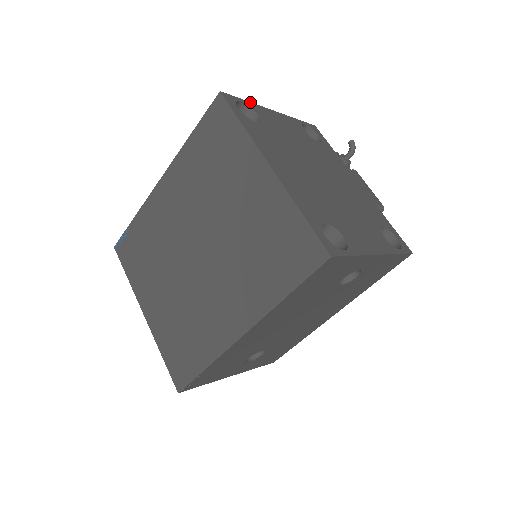
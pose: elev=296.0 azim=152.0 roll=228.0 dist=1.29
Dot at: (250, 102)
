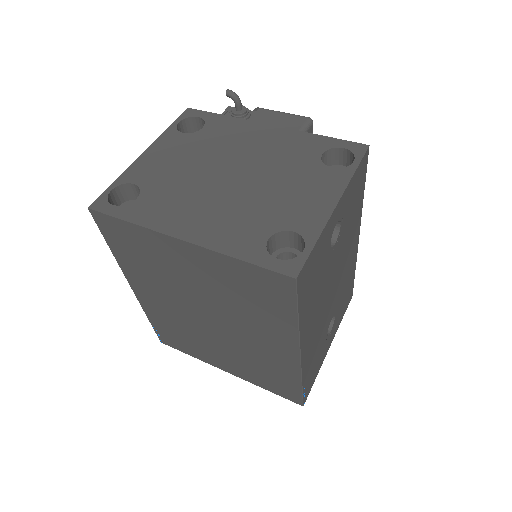
Dot at: (118, 177)
